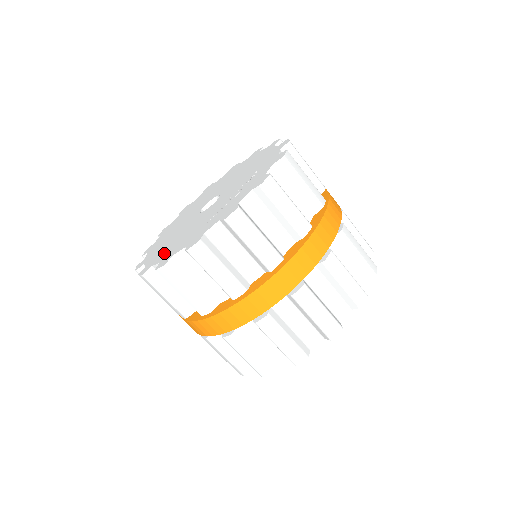
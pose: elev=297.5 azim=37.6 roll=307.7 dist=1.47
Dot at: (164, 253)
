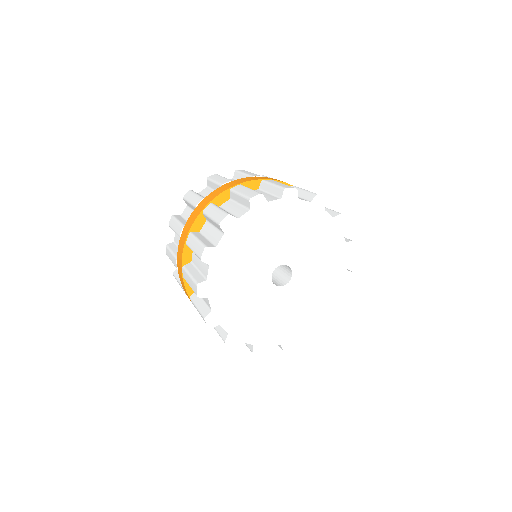
Dot at: occluded
